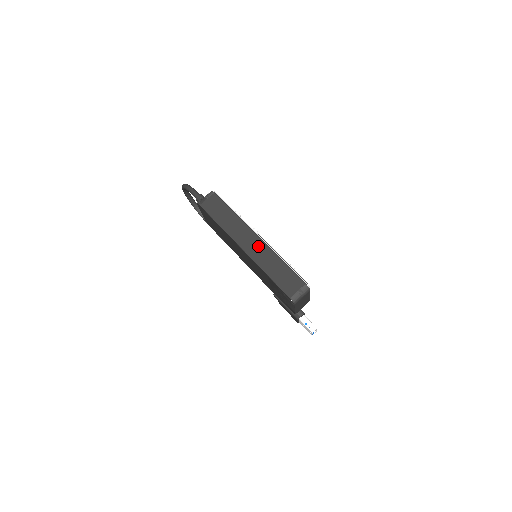
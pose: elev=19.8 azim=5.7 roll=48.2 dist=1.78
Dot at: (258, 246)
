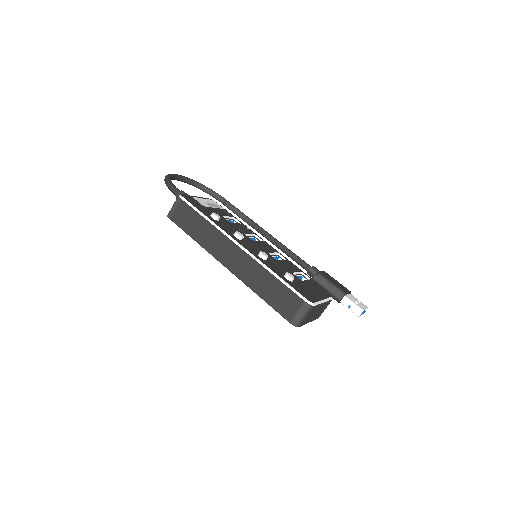
Dot at: (241, 260)
